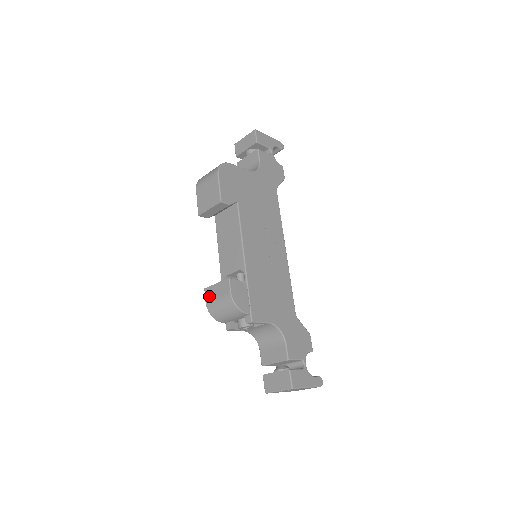
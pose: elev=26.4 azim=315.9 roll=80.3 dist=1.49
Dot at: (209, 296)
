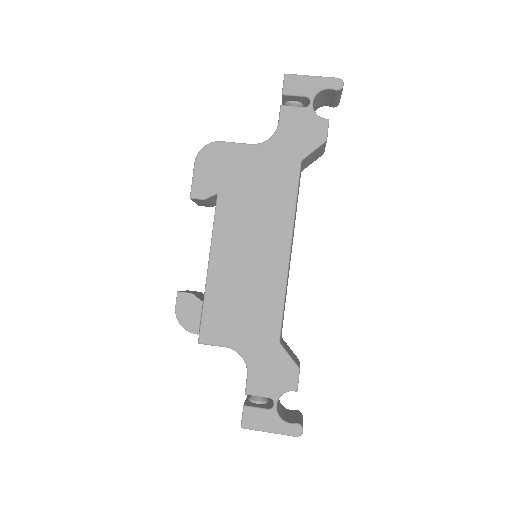
Dot at: occluded
